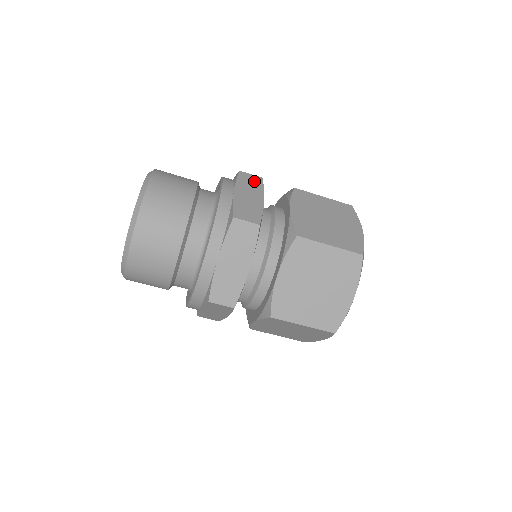
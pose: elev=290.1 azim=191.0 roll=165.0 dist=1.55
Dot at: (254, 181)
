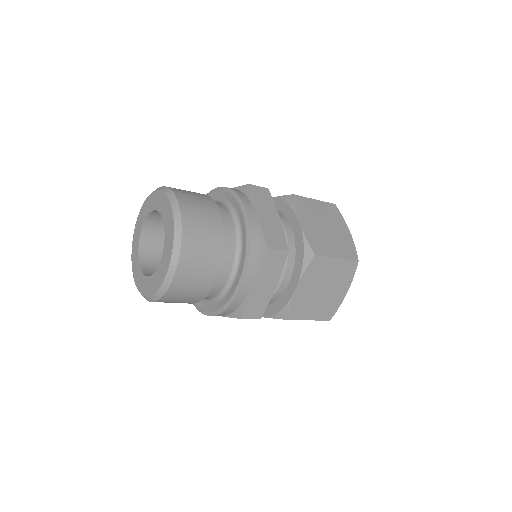
Dot at: (264, 195)
